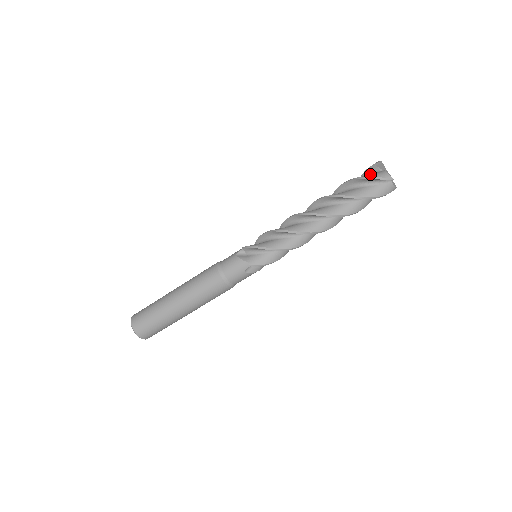
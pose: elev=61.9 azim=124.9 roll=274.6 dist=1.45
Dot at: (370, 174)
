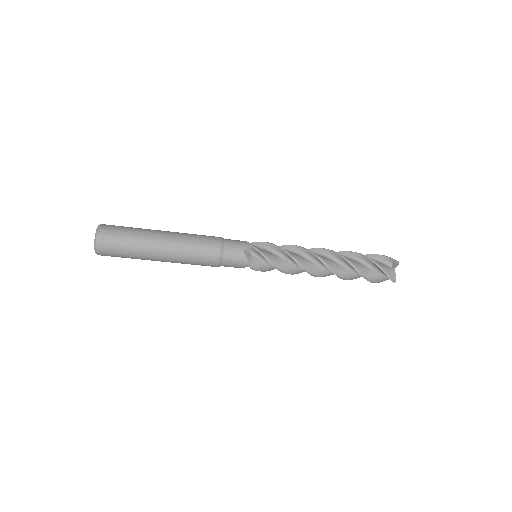
Dot at: (385, 266)
